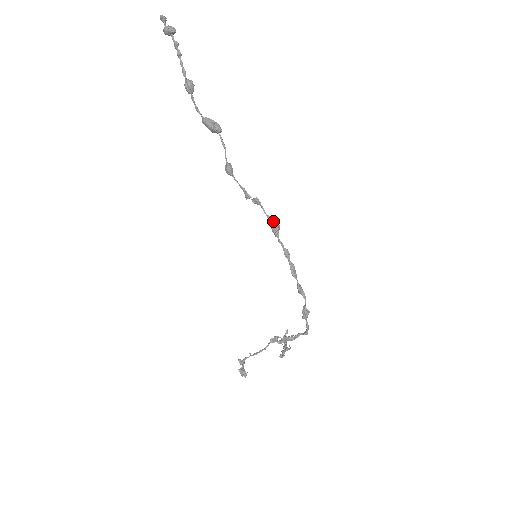
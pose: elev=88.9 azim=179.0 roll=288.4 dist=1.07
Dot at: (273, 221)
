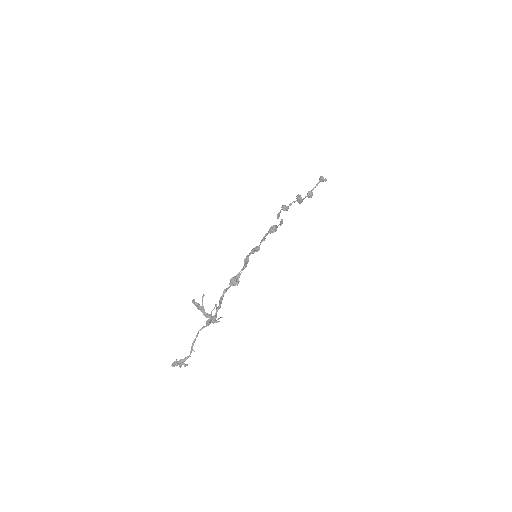
Dot at: (275, 226)
